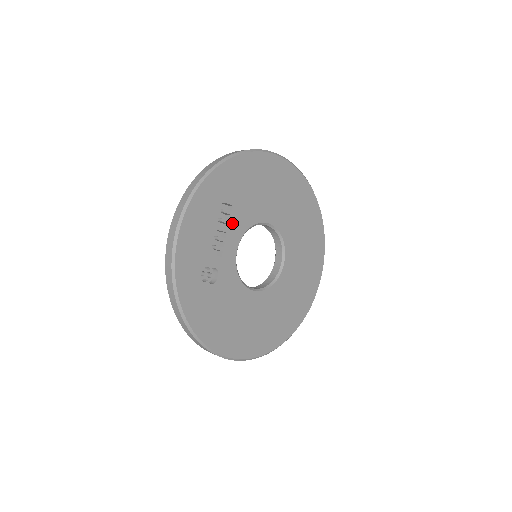
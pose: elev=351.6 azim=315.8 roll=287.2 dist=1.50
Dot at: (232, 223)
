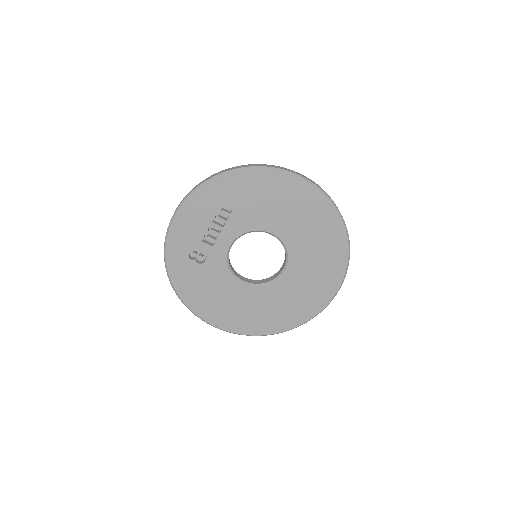
Dot at: (229, 223)
